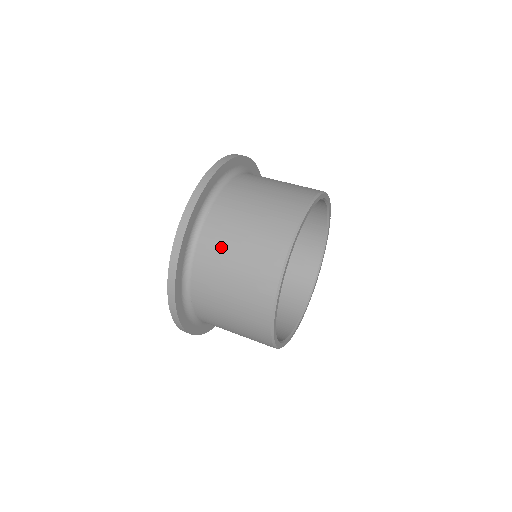
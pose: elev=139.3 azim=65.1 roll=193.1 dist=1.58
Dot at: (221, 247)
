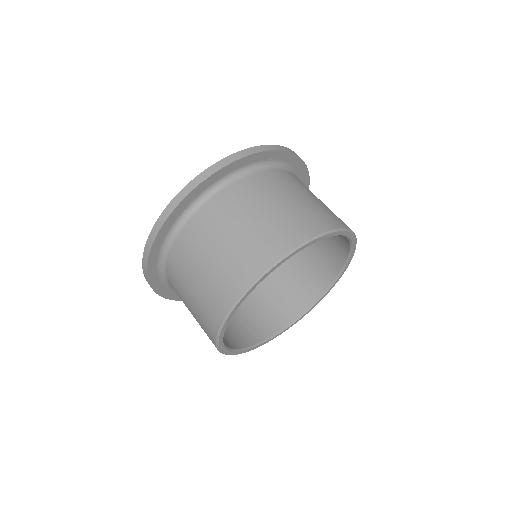
Dot at: (222, 220)
